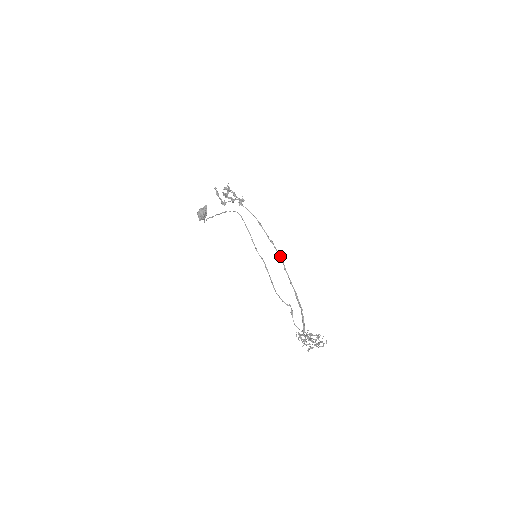
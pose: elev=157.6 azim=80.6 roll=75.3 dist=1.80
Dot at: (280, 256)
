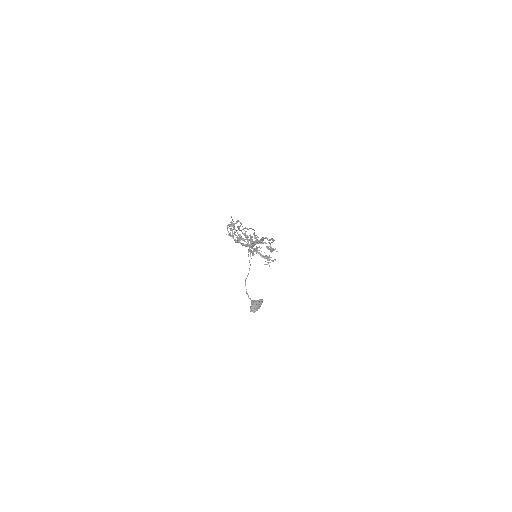
Dot at: (272, 238)
